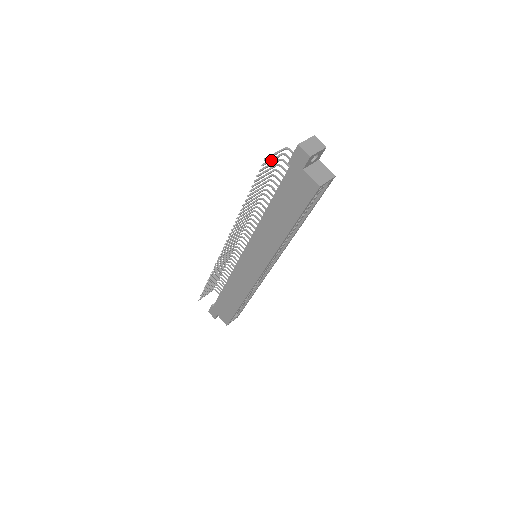
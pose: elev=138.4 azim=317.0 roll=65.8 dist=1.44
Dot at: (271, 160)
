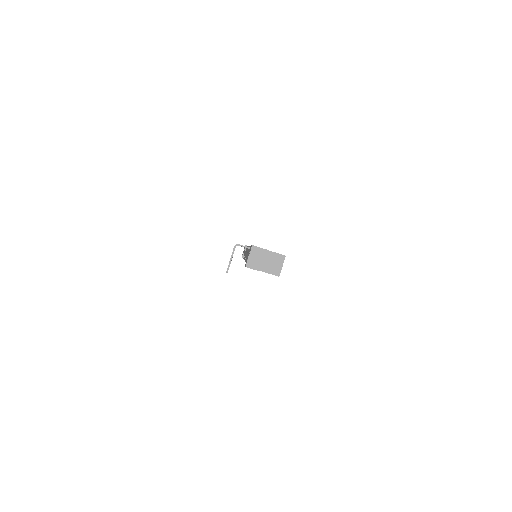
Dot at: occluded
